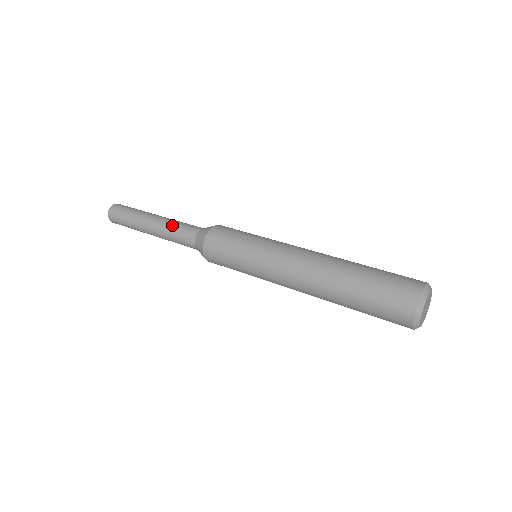
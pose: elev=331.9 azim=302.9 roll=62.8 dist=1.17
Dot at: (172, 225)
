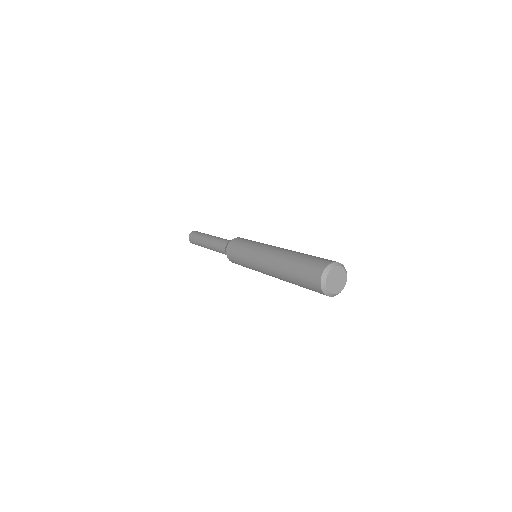
Dot at: (215, 241)
